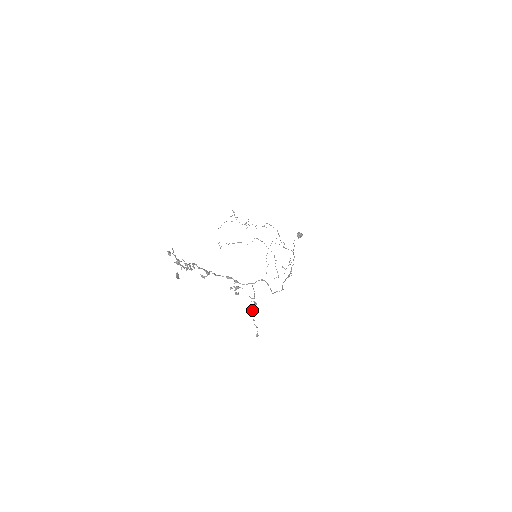
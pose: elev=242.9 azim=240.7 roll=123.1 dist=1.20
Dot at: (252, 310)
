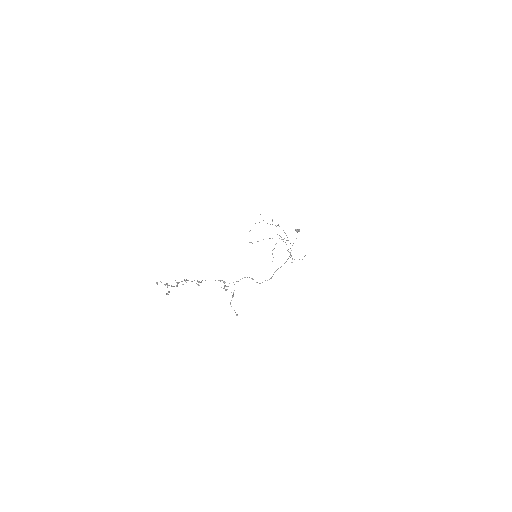
Dot at: (231, 300)
